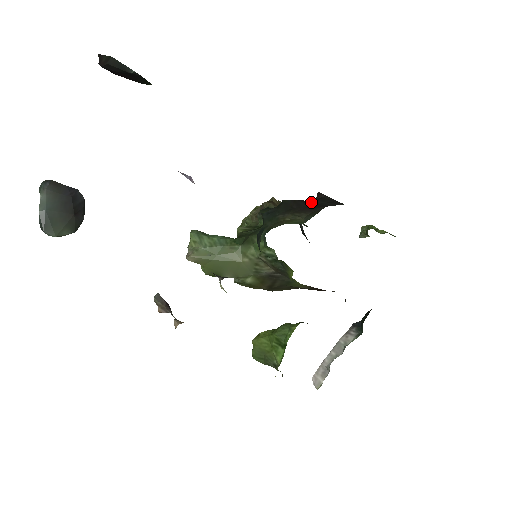
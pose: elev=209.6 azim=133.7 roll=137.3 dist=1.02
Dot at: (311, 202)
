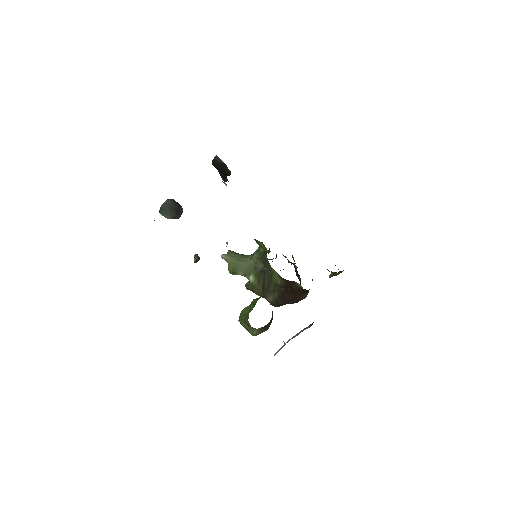
Dot at: occluded
